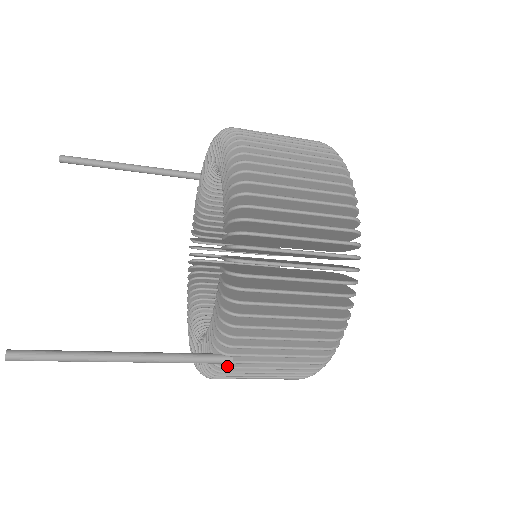
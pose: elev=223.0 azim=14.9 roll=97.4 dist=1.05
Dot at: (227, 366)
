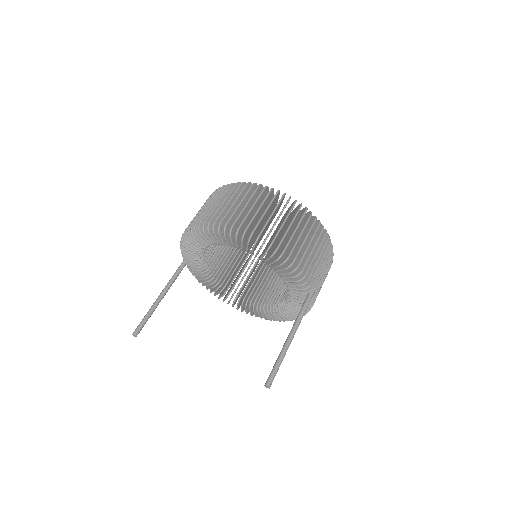
Dot at: (314, 295)
